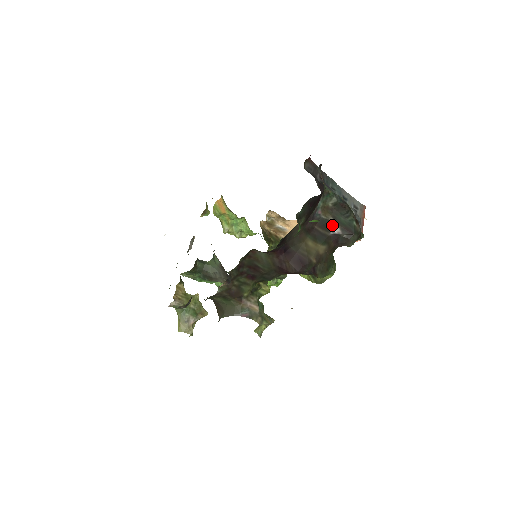
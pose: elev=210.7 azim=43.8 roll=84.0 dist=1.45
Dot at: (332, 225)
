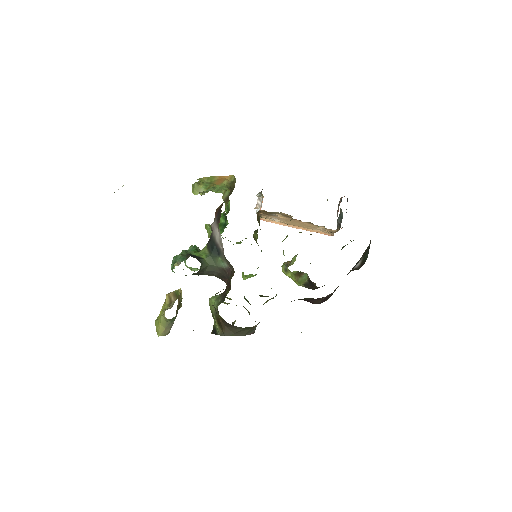
Dot at: (358, 263)
